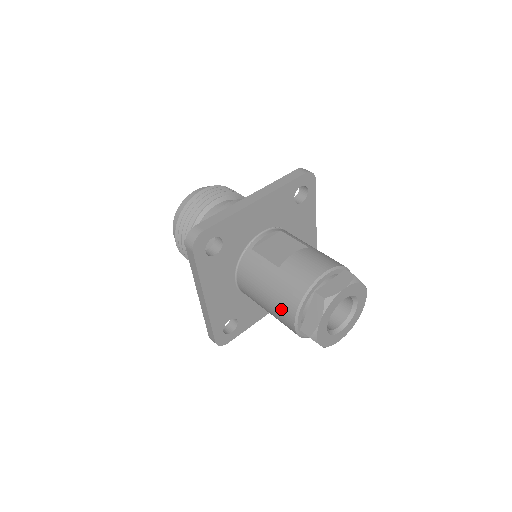
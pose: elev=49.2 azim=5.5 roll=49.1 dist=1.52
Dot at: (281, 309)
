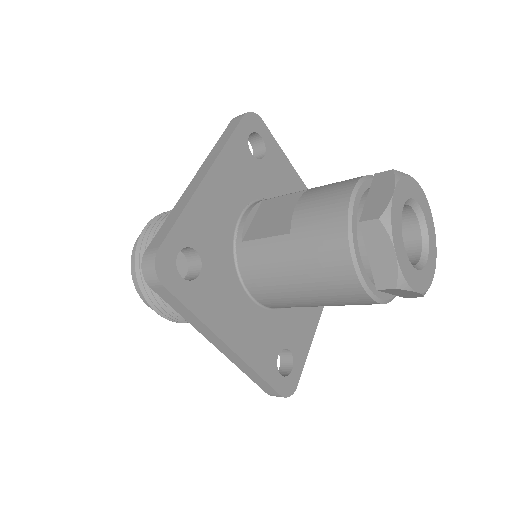
Dot at: (331, 283)
